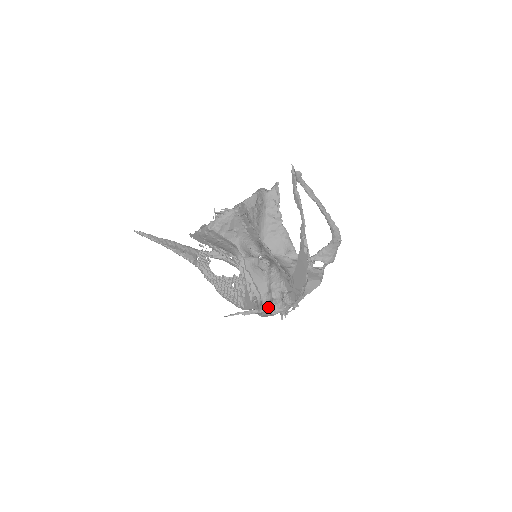
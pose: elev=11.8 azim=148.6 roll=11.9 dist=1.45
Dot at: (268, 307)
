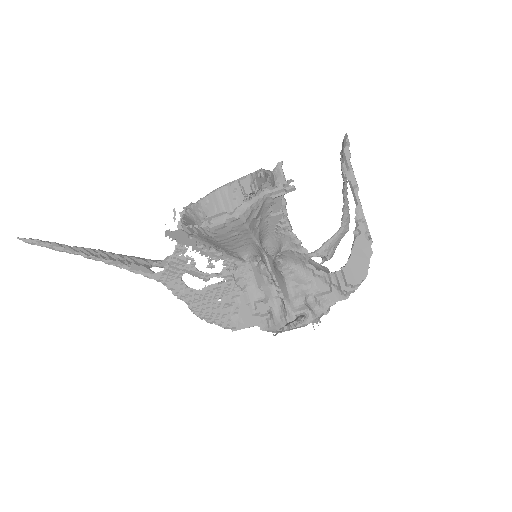
Dot at: (305, 315)
